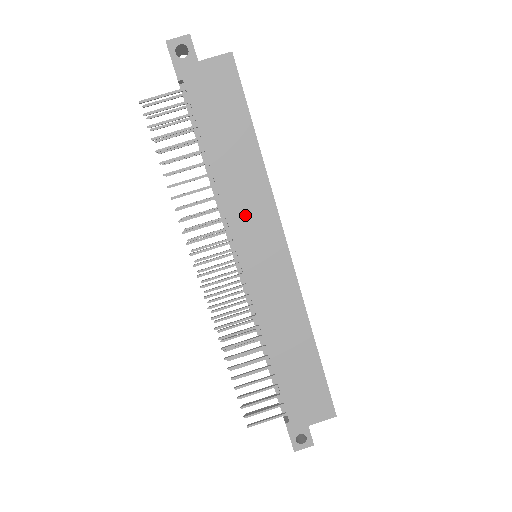
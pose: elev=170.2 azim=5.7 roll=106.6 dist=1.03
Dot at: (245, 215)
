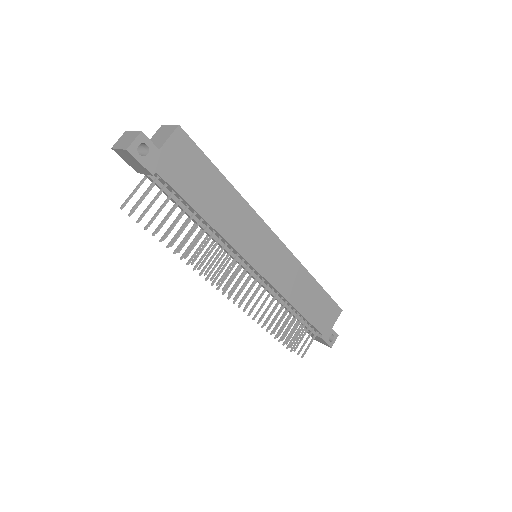
Dot at: (245, 237)
